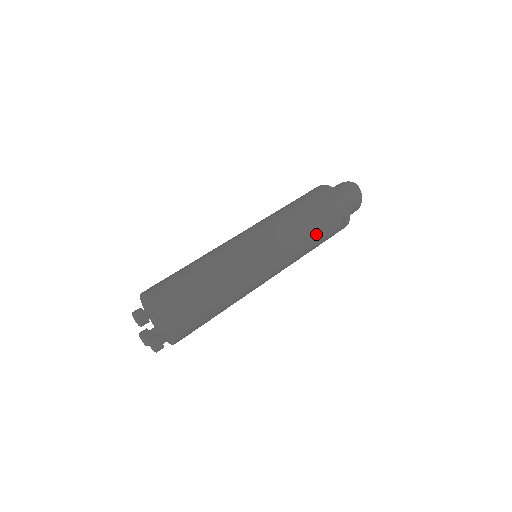
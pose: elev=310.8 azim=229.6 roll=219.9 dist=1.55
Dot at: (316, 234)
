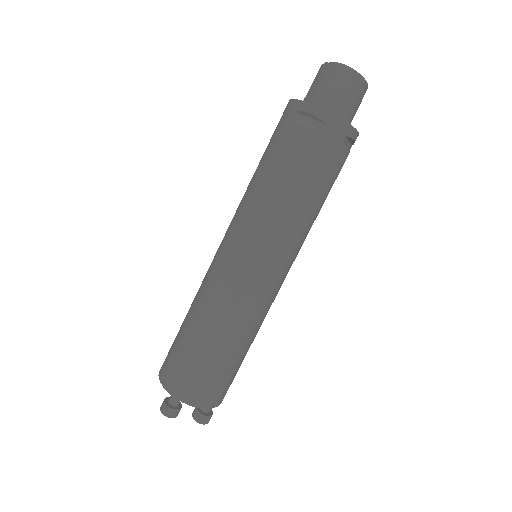
Dot at: (315, 194)
